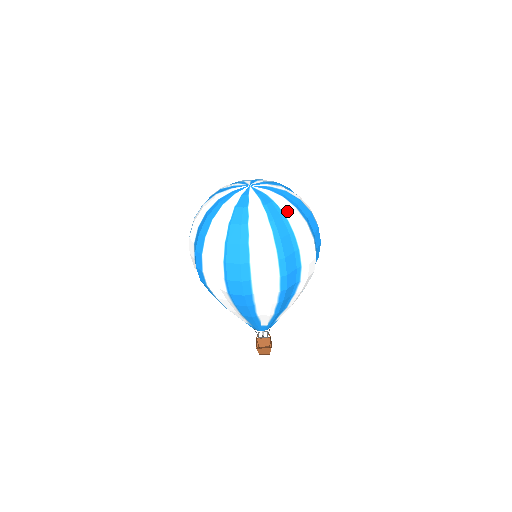
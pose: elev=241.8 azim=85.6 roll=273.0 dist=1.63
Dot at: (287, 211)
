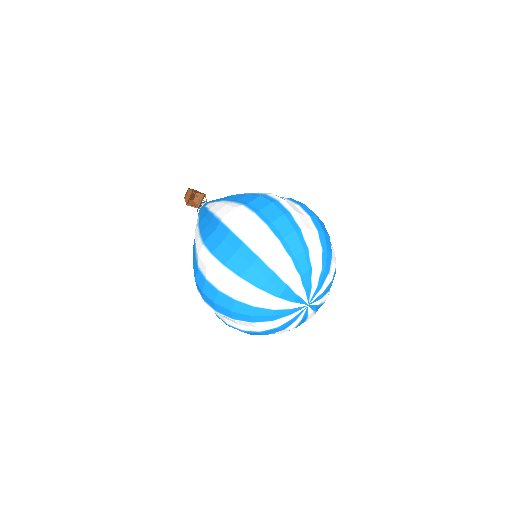
Dot at: occluded
